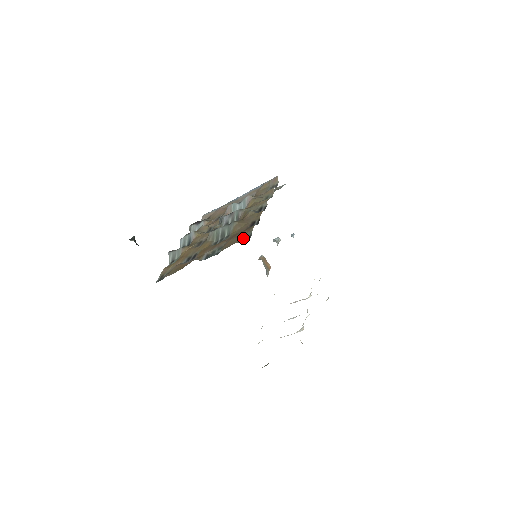
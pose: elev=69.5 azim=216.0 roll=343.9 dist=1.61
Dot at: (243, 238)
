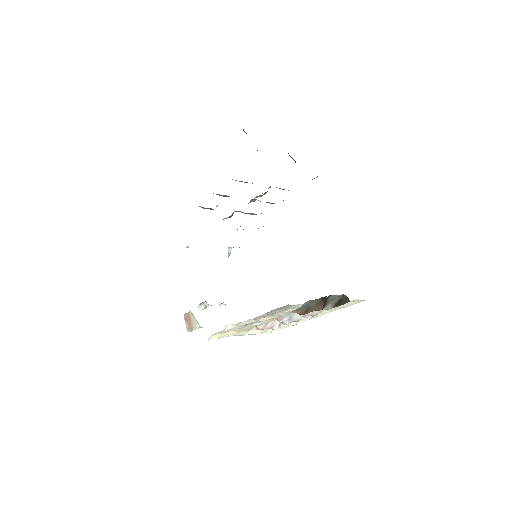
Dot at: occluded
